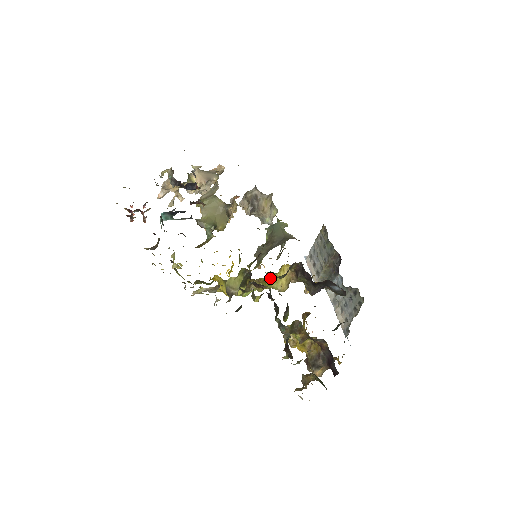
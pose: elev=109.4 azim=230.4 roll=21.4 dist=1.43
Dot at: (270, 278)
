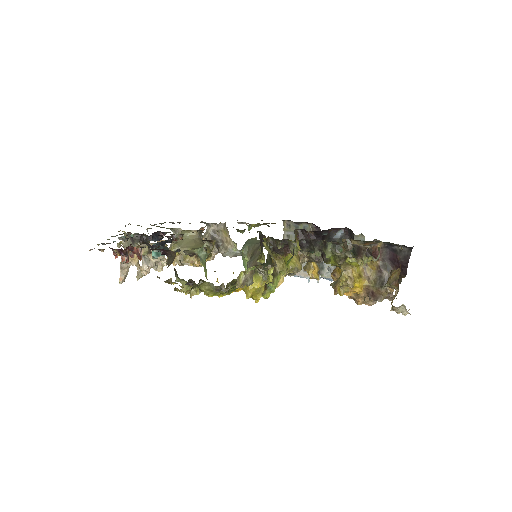
Dot at: (284, 258)
